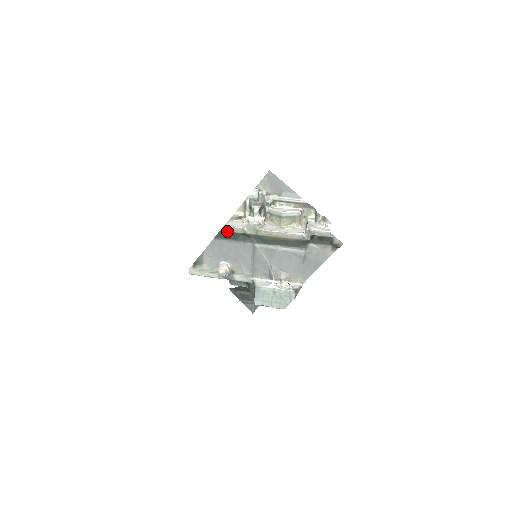
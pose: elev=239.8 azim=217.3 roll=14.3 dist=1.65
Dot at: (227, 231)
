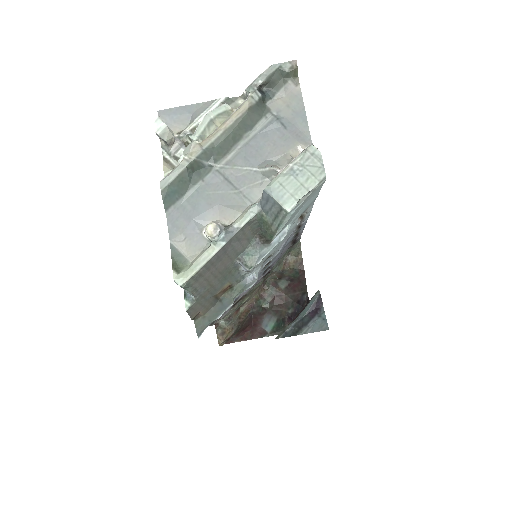
Dot at: (169, 183)
